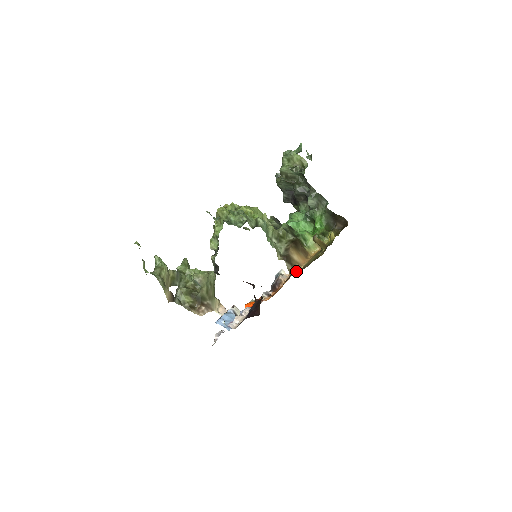
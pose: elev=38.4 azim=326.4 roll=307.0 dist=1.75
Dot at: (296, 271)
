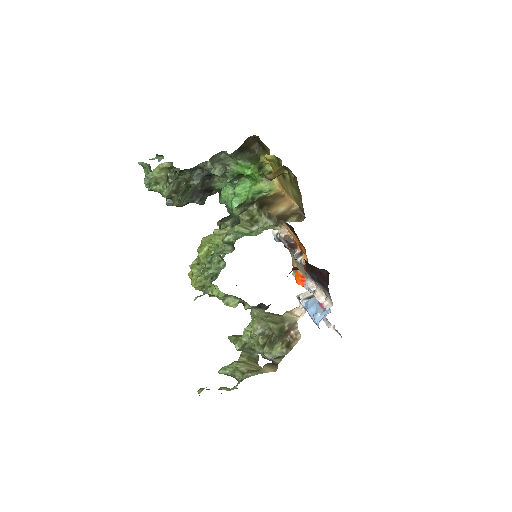
Dot at: (298, 213)
